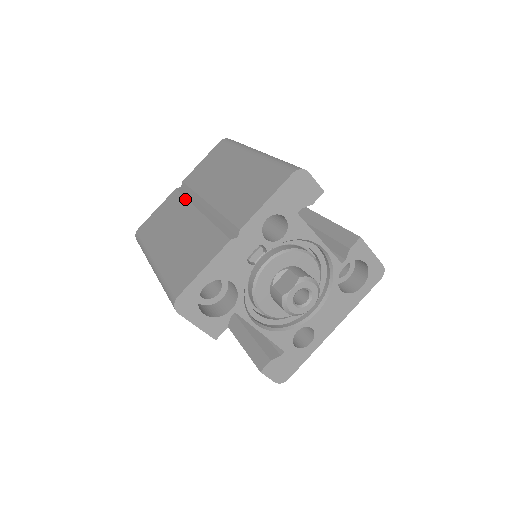
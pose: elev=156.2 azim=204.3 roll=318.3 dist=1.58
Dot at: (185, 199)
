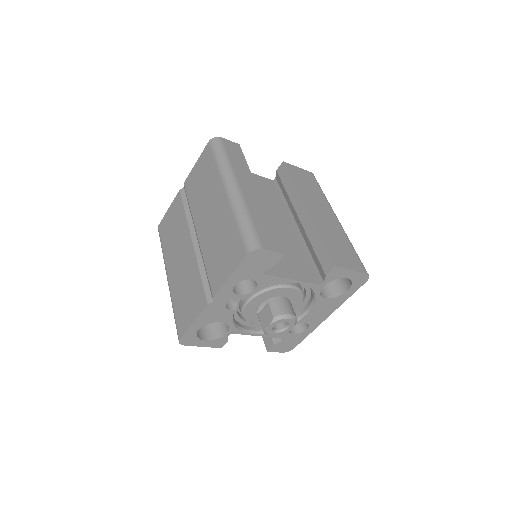
Dot at: (185, 215)
